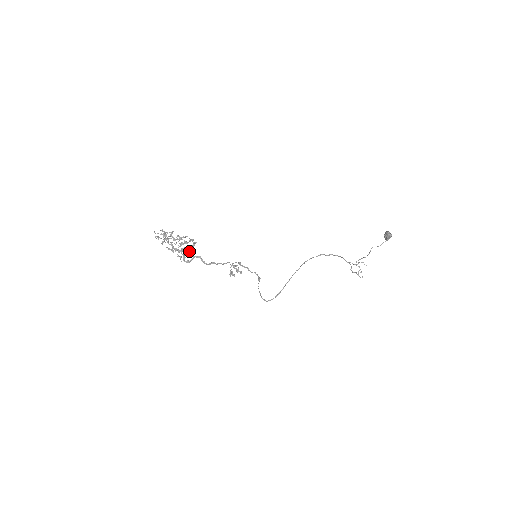
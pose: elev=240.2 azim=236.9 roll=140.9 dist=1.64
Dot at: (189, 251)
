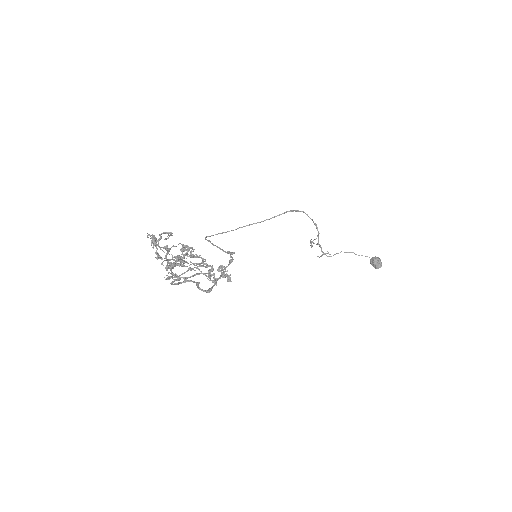
Dot at: (188, 268)
